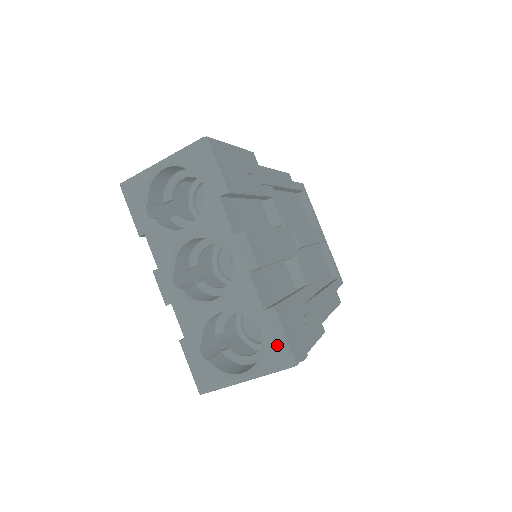
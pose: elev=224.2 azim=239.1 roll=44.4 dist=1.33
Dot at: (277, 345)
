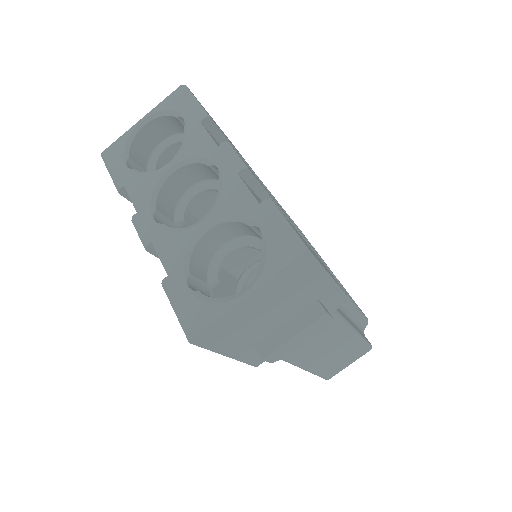
Dot at: (281, 235)
